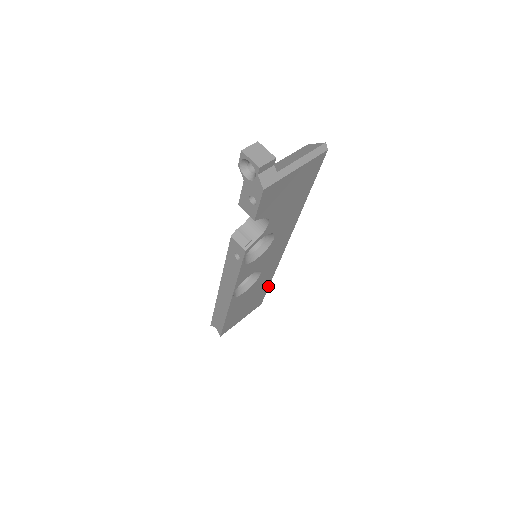
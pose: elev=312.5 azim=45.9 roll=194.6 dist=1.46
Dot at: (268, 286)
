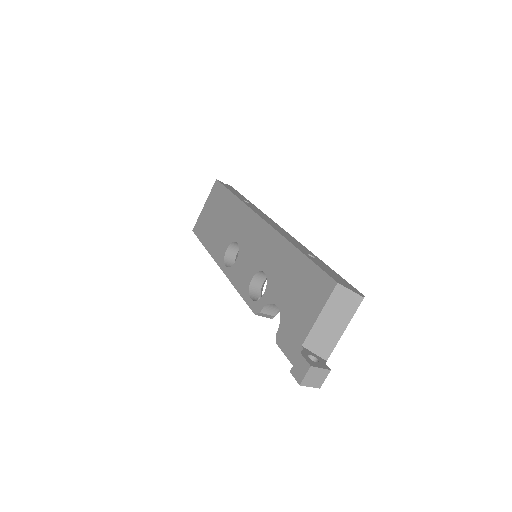
Dot at: occluded
